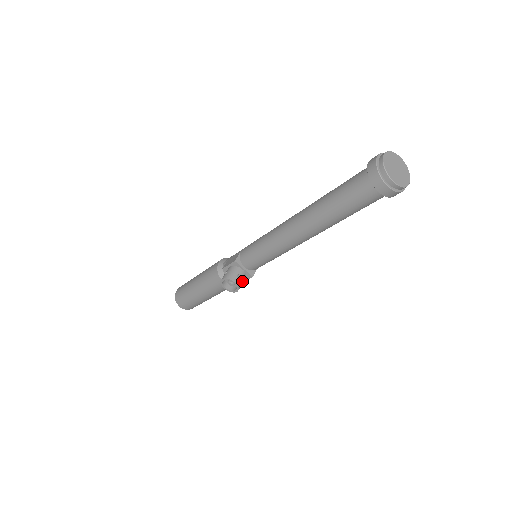
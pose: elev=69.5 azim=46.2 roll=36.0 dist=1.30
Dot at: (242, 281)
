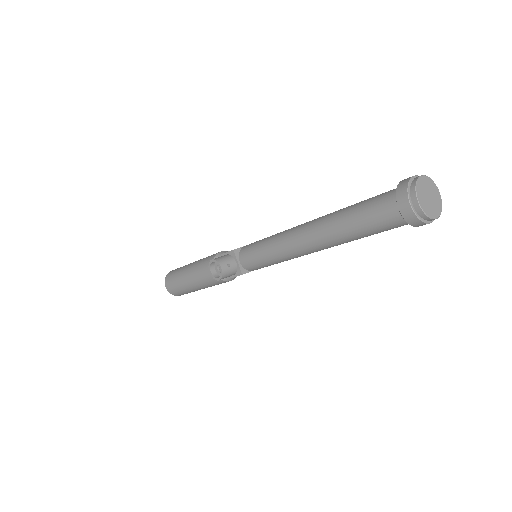
Dot at: (230, 273)
